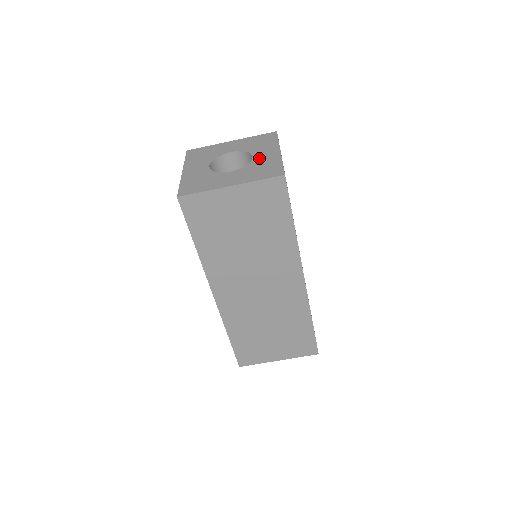
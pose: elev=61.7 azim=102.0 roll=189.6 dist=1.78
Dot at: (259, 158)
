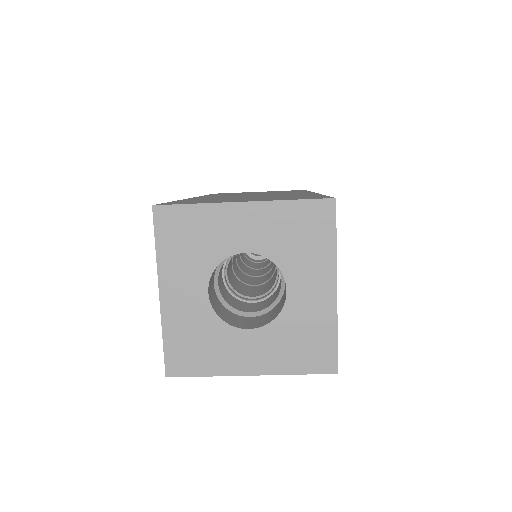
Dot at: (298, 301)
